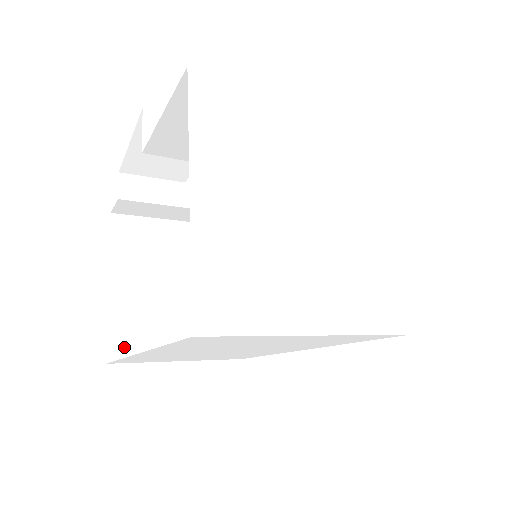
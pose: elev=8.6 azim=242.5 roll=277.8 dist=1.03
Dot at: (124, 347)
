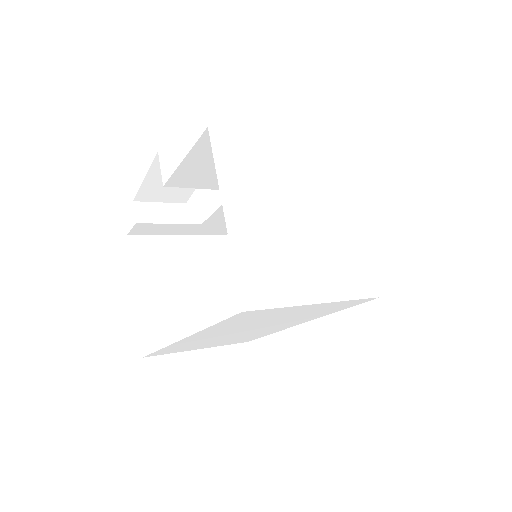
Dot at: (154, 343)
